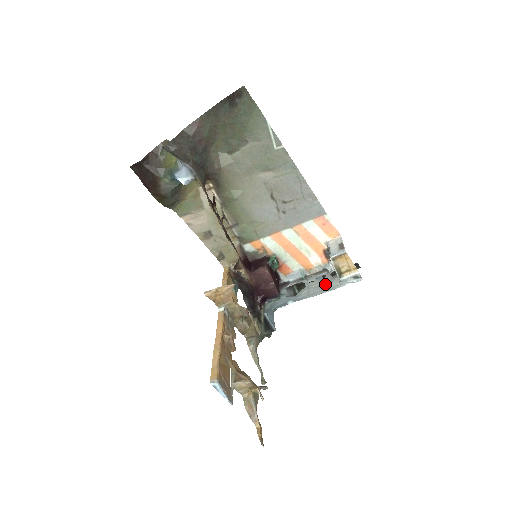
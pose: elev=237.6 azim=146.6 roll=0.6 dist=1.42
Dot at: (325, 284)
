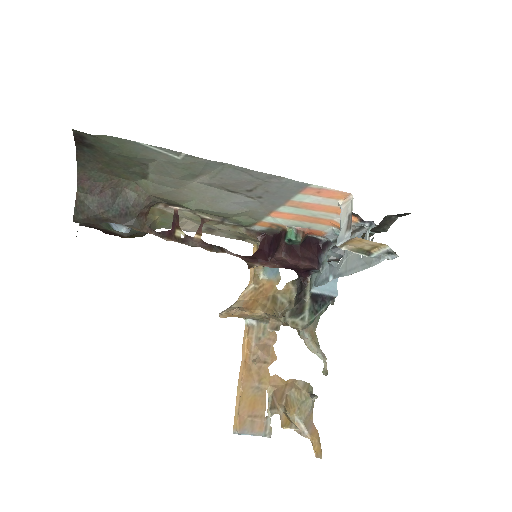
Dot at: occluded
